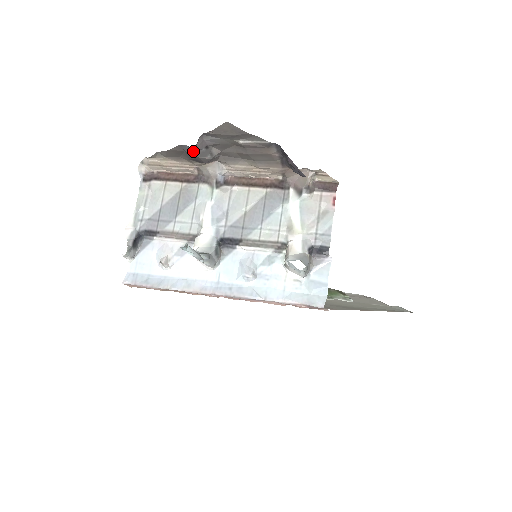
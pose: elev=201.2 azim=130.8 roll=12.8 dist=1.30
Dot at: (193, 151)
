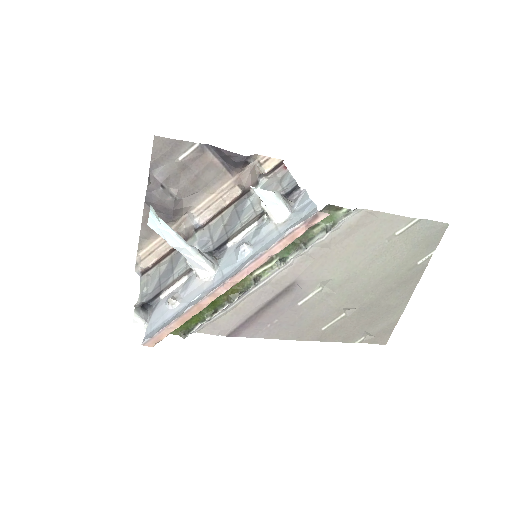
Dot at: (153, 193)
